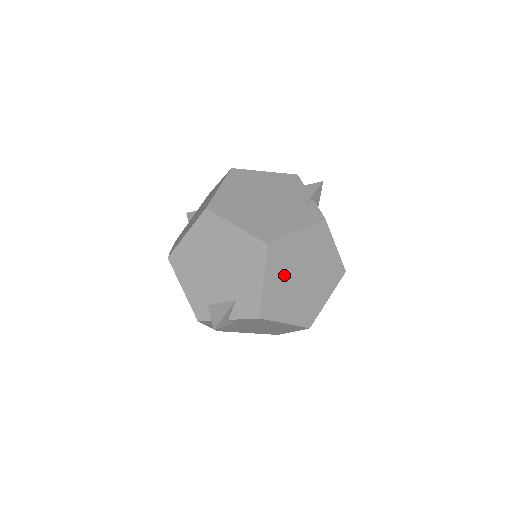
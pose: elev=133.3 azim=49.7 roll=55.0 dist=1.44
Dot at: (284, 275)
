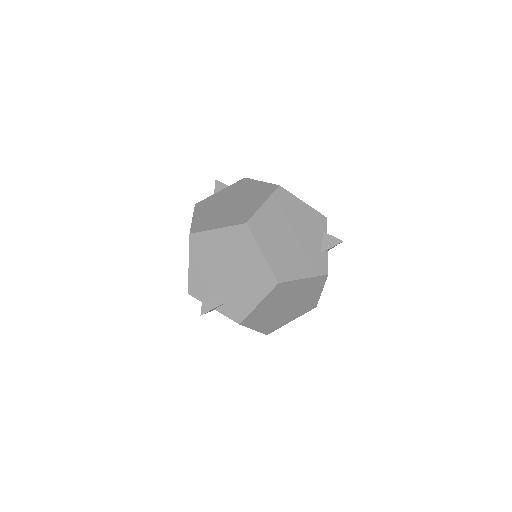
Dot at: (275, 302)
